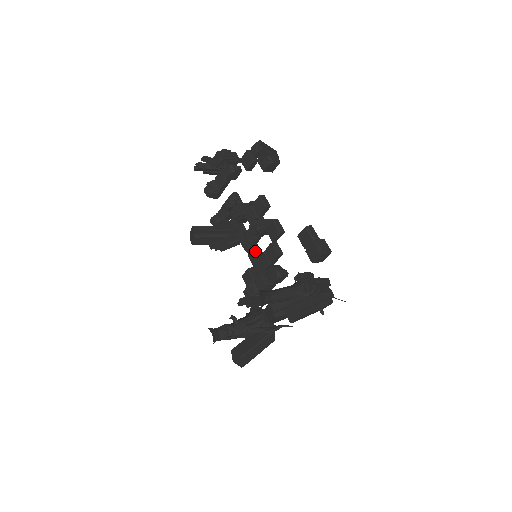
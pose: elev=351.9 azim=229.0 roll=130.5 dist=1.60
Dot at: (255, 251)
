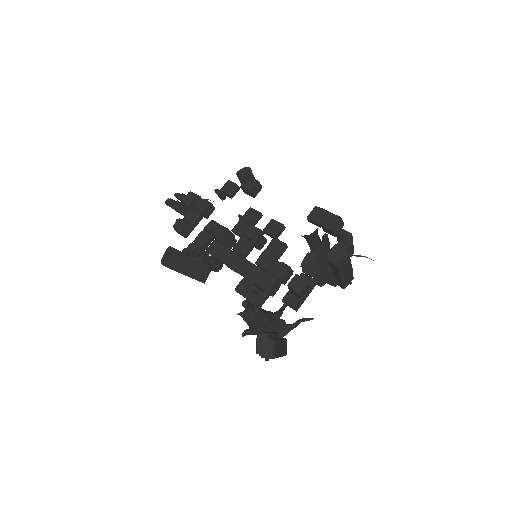
Dot at: (248, 261)
